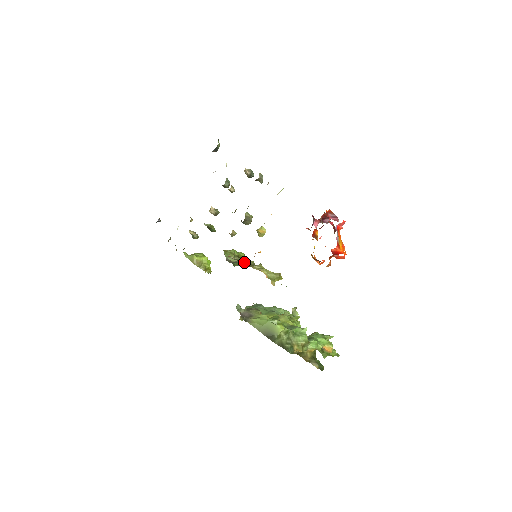
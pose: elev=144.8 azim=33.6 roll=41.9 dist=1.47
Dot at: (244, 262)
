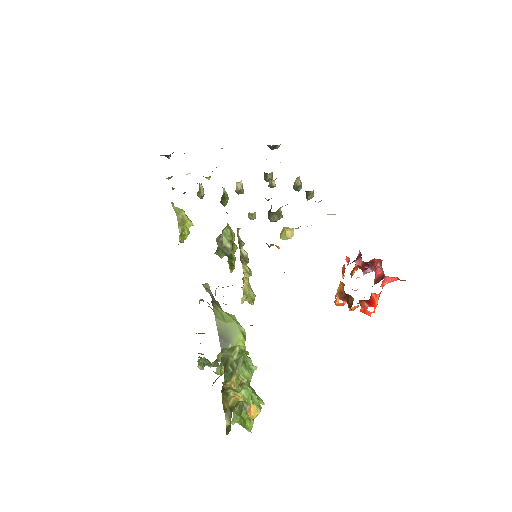
Dot at: (242, 250)
